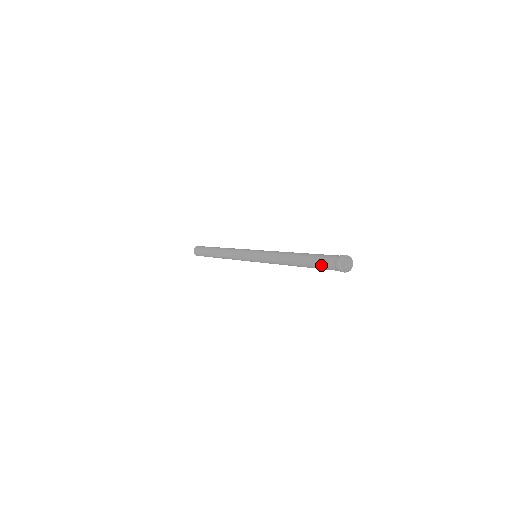
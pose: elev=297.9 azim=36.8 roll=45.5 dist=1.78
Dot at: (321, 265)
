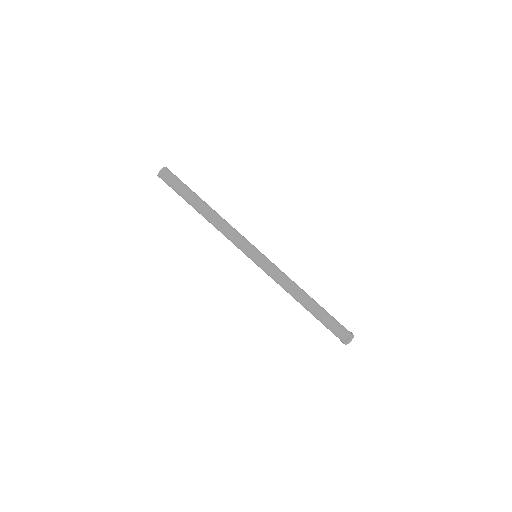
Dot at: (329, 329)
